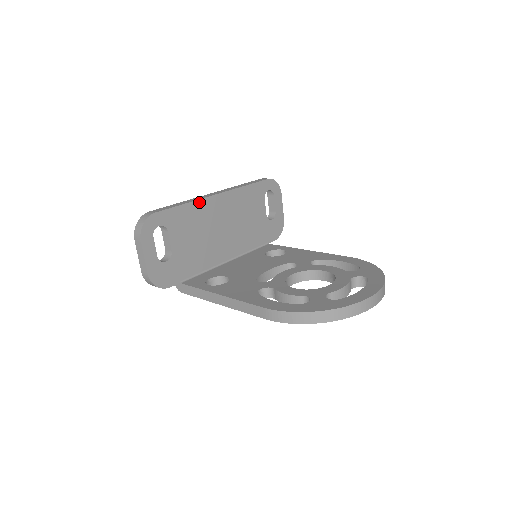
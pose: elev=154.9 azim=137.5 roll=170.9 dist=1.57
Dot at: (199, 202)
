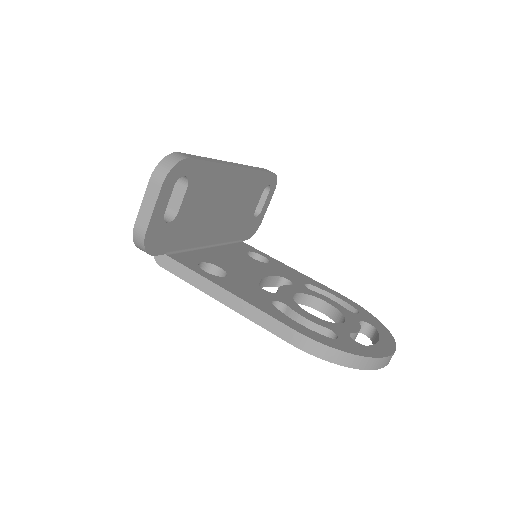
Dot at: (224, 167)
